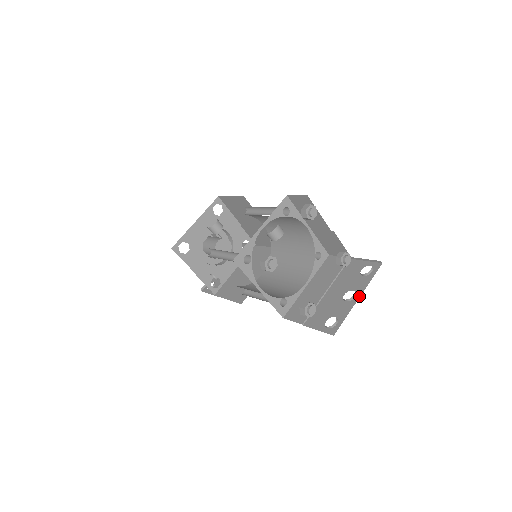
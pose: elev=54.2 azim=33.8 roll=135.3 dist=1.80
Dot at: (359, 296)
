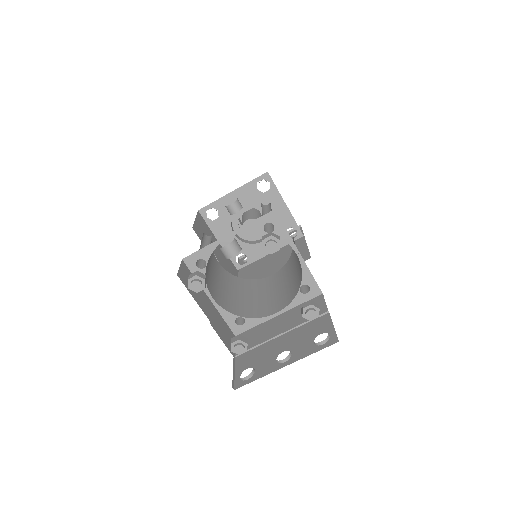
Dot at: (287, 364)
